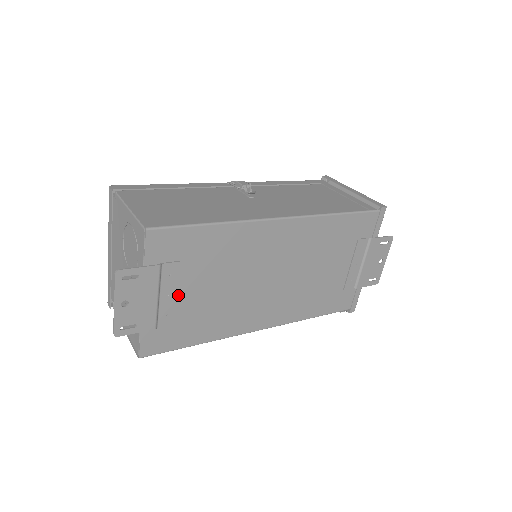
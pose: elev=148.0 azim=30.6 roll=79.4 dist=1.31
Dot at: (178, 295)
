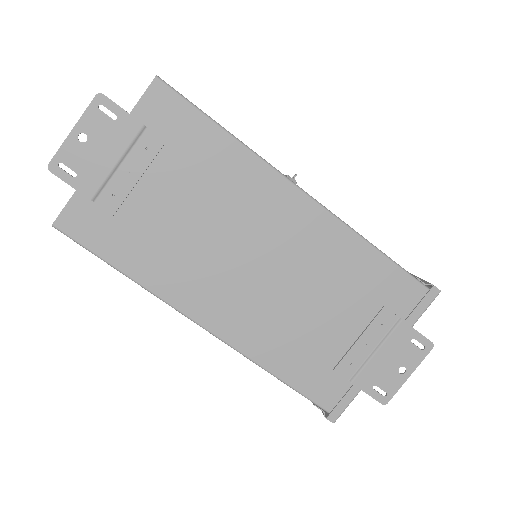
Dot at: (140, 183)
